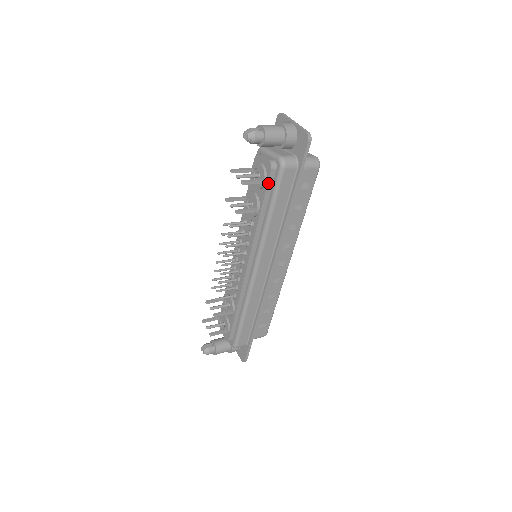
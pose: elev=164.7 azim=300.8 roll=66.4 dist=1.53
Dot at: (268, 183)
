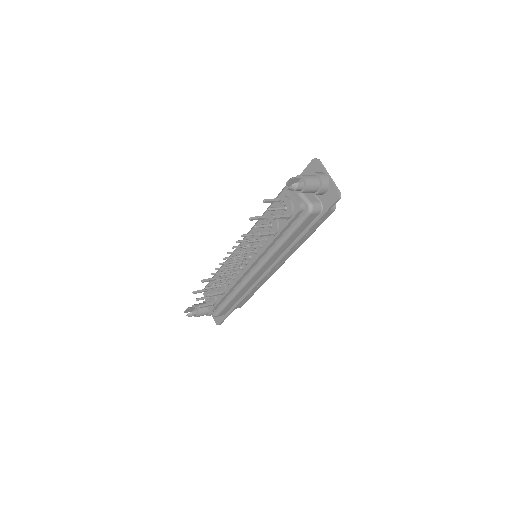
Dot at: (292, 219)
